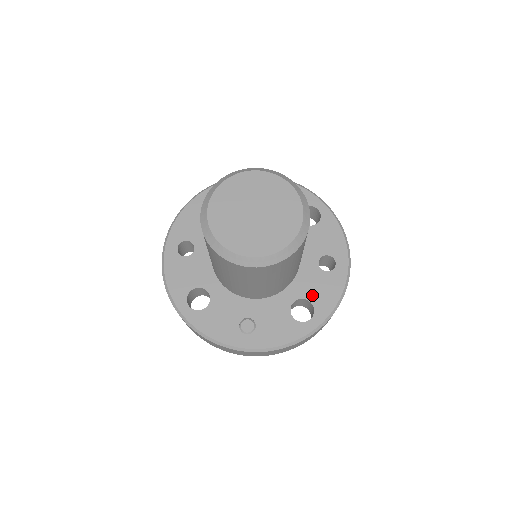
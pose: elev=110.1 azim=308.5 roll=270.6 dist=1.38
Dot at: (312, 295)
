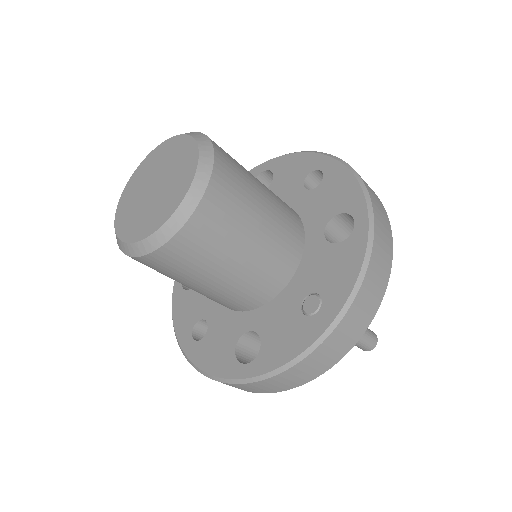
Dot at: (331, 210)
